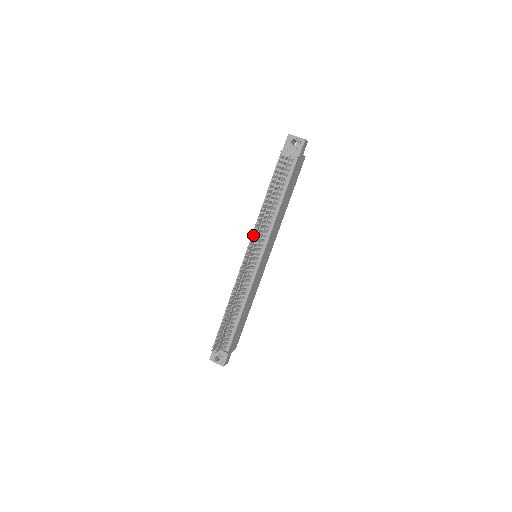
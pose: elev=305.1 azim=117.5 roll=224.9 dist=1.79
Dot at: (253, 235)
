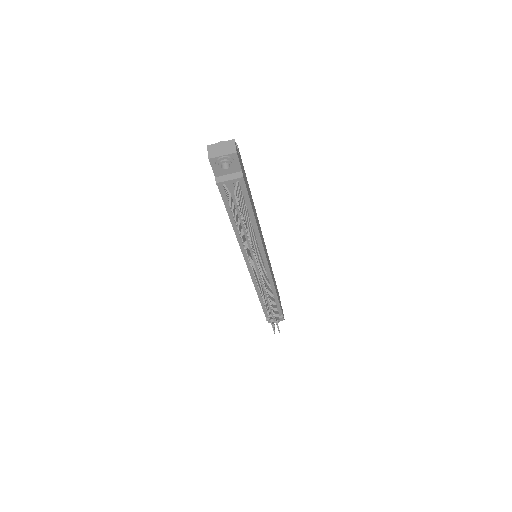
Dot at: (253, 268)
